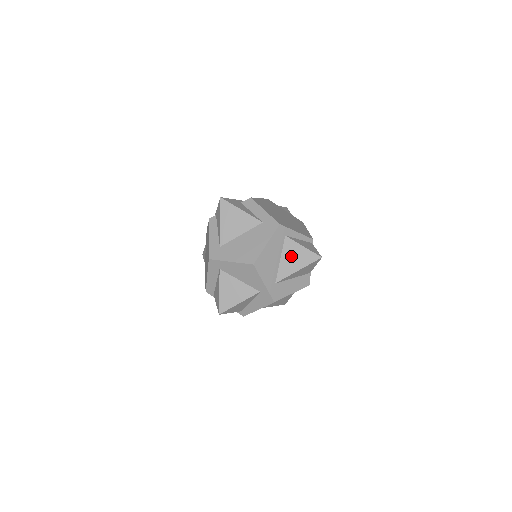
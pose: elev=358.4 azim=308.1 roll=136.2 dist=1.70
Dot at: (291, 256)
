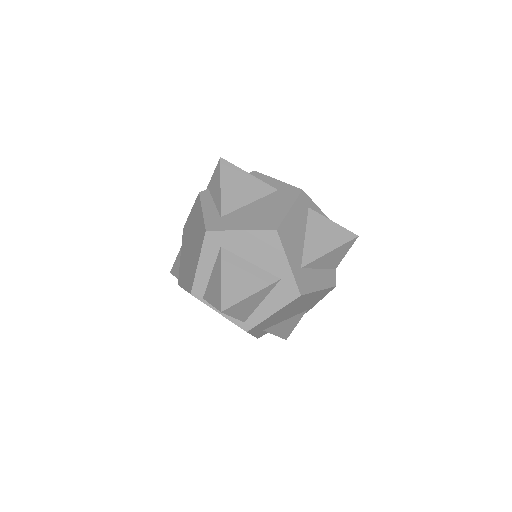
Dot at: (319, 233)
